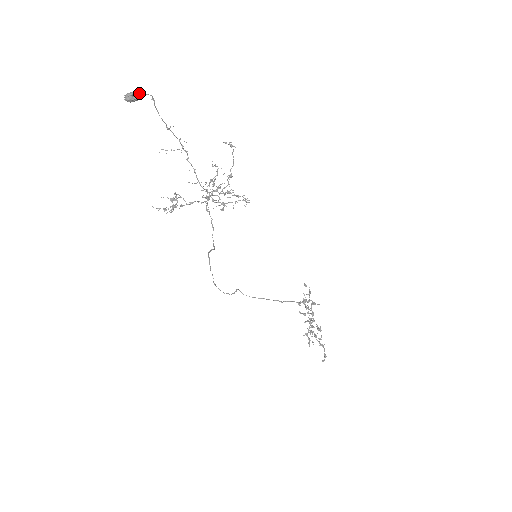
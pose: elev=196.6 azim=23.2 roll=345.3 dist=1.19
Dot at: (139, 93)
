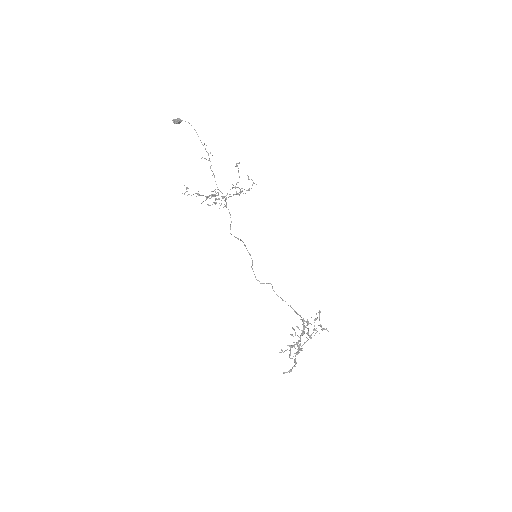
Dot at: (177, 120)
